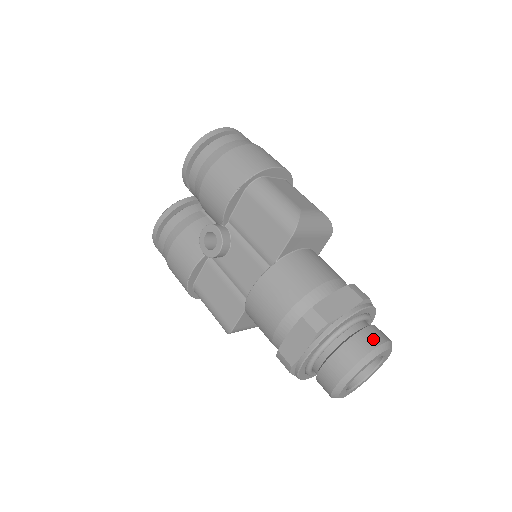
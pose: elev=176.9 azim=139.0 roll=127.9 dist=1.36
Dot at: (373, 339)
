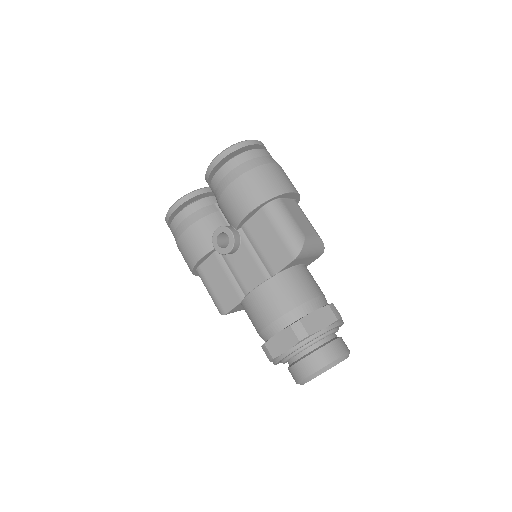
Dot at: (338, 350)
